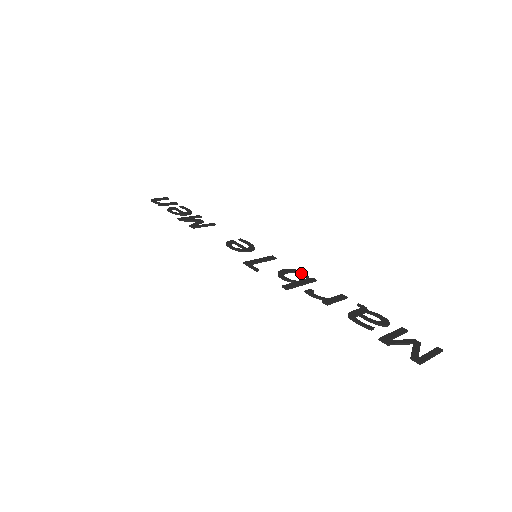
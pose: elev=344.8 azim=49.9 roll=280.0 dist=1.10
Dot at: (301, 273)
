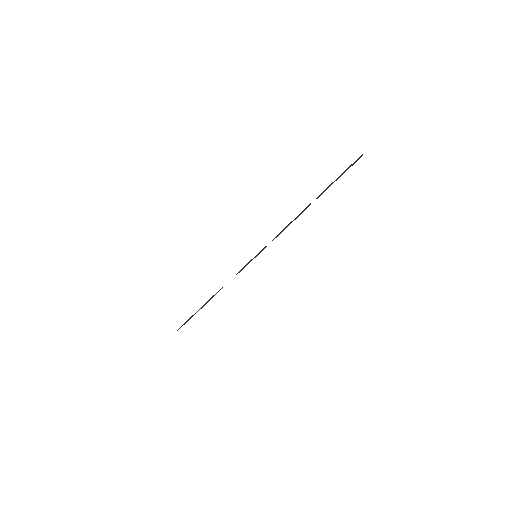
Dot at: occluded
